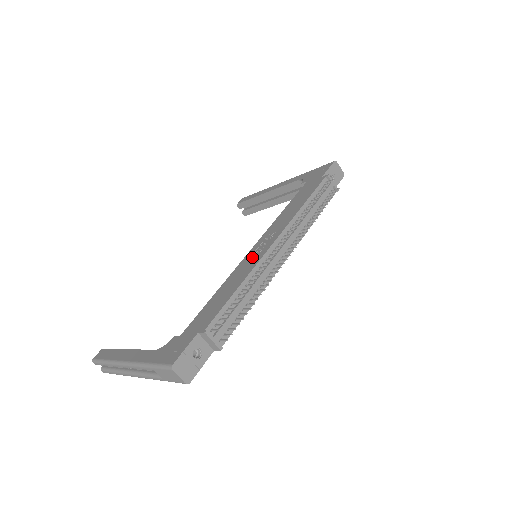
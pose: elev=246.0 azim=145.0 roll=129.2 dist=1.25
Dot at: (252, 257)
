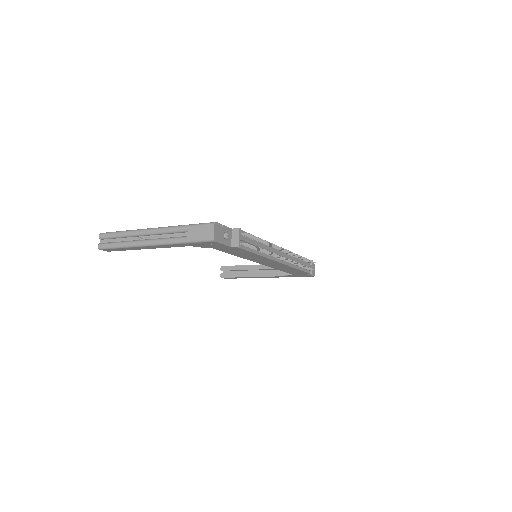
Dot at: occluded
